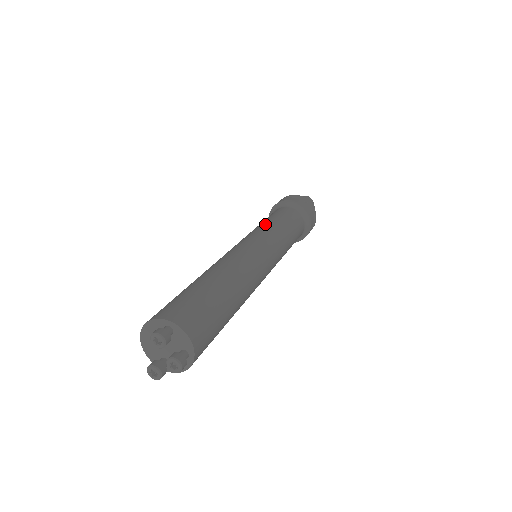
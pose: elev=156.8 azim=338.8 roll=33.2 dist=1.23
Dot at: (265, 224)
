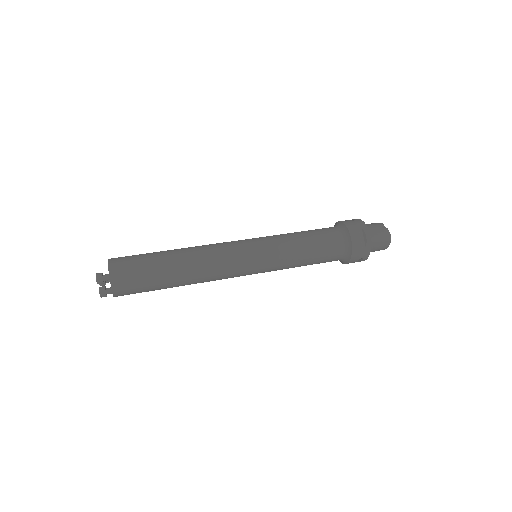
Dot at: (289, 242)
